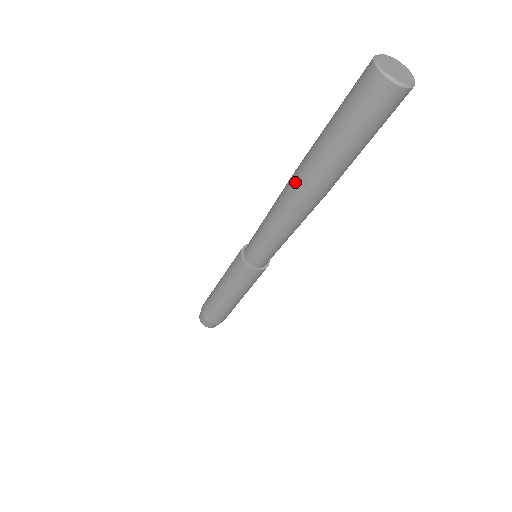
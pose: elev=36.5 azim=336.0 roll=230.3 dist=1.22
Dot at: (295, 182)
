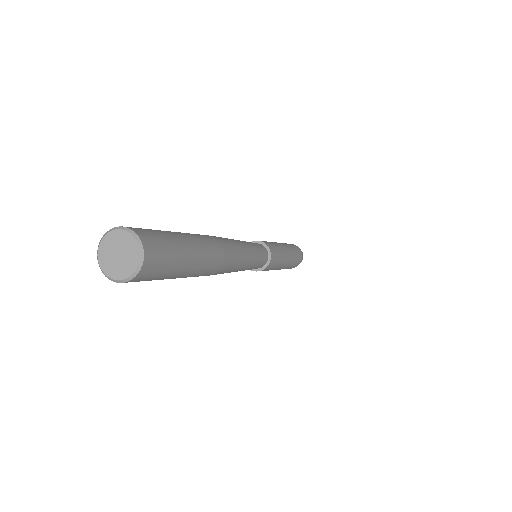
Dot at: occluded
